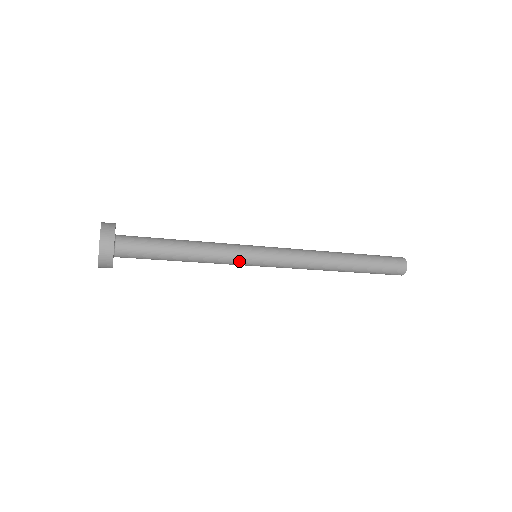
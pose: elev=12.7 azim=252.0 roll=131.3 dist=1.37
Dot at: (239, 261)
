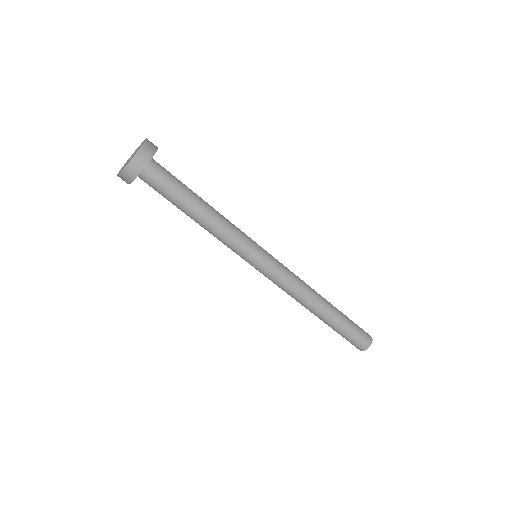
Dot at: (247, 242)
